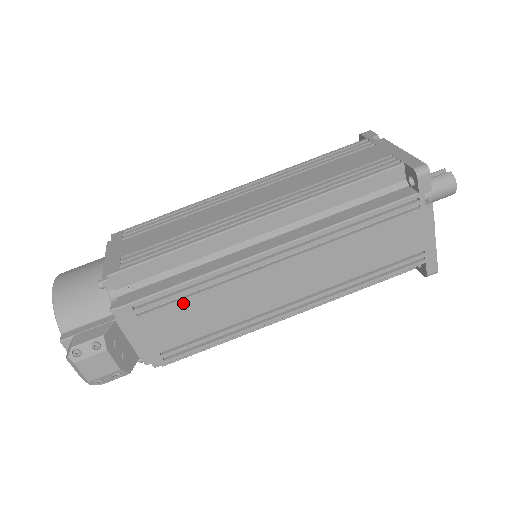
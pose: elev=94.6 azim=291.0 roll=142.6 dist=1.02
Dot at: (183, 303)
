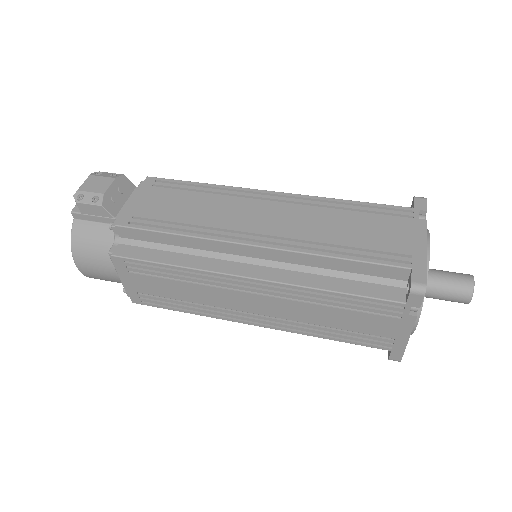
Dot at: (186, 193)
